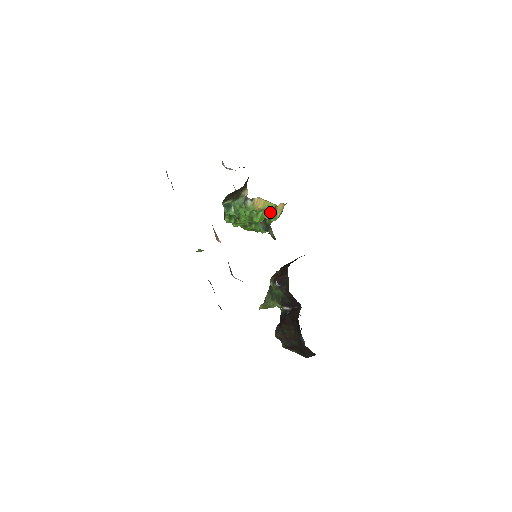
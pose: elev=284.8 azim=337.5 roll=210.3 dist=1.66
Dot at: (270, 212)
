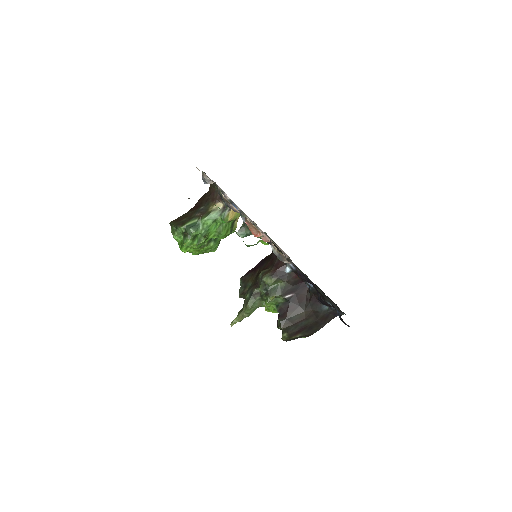
Dot at: (232, 224)
